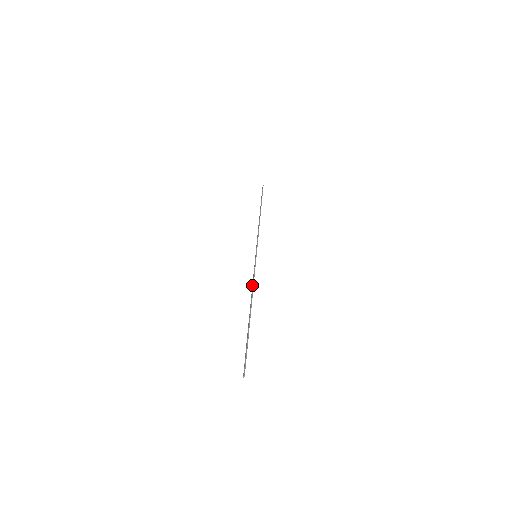
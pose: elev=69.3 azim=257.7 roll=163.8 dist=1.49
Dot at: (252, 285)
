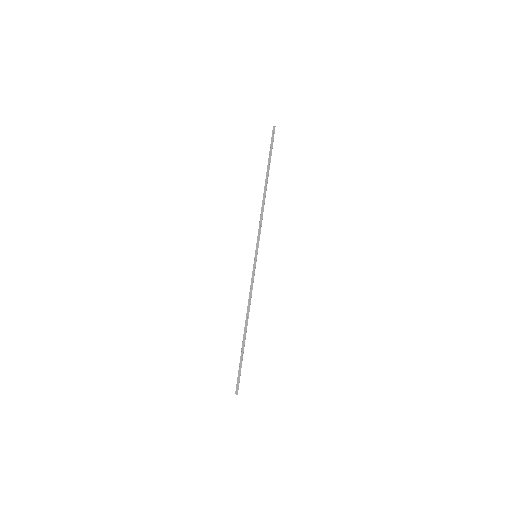
Dot at: (250, 297)
